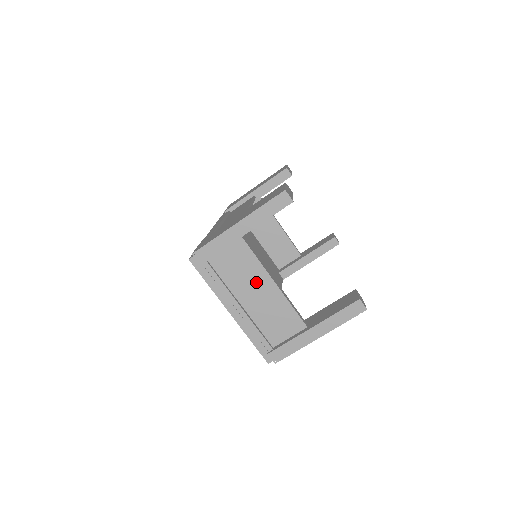
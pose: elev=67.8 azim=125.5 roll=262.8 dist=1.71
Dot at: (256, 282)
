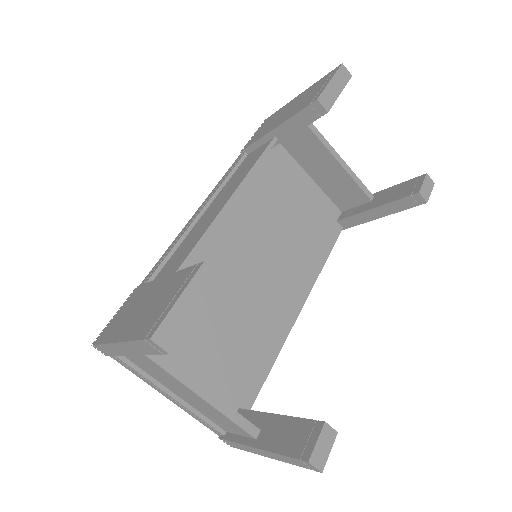
Dot at: (178, 386)
